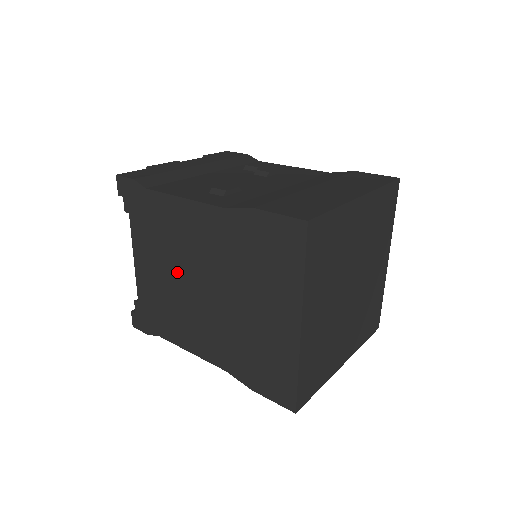
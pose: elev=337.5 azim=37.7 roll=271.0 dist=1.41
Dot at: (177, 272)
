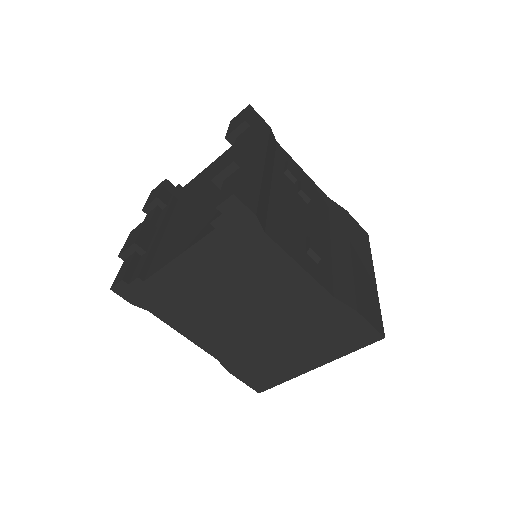
Dot at: (232, 295)
